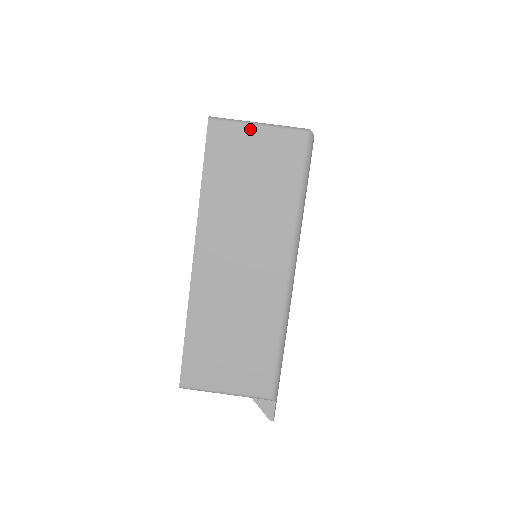
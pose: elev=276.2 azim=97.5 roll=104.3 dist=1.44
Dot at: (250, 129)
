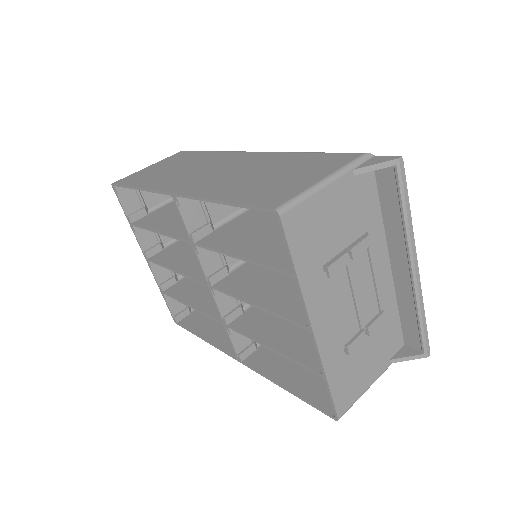
Dot at: (145, 169)
